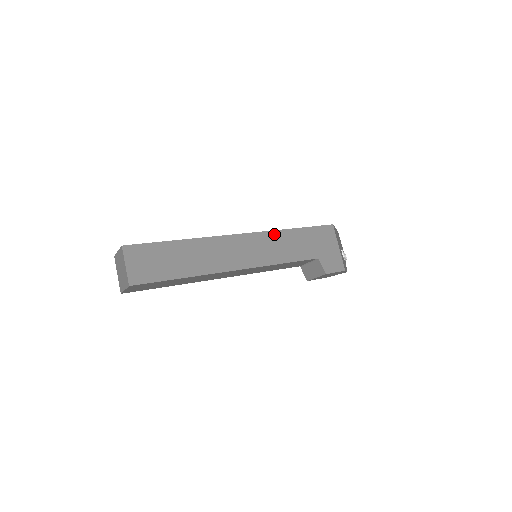
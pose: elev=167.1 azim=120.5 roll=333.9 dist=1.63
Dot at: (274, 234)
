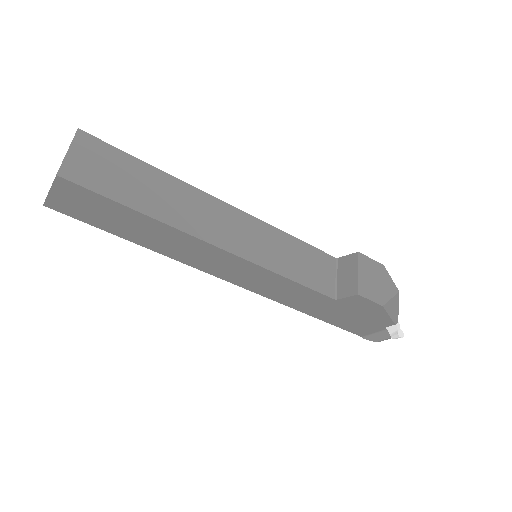
Dot at: occluded
